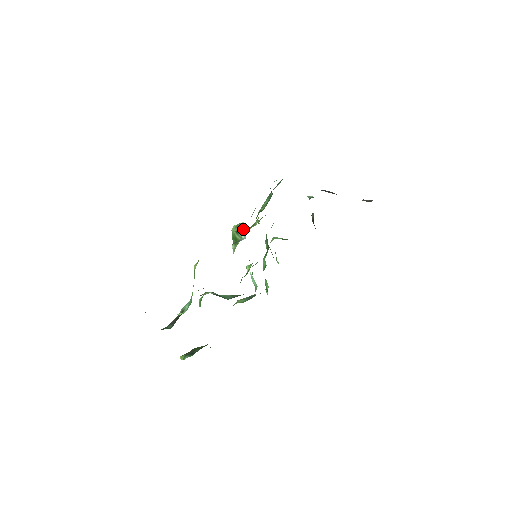
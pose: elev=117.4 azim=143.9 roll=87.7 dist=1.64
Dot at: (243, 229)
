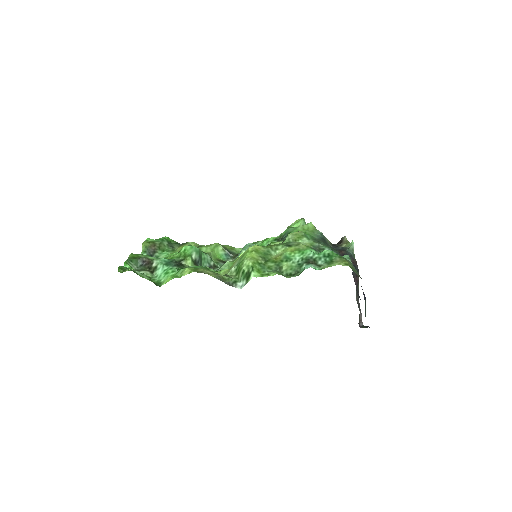
Dot at: (248, 280)
